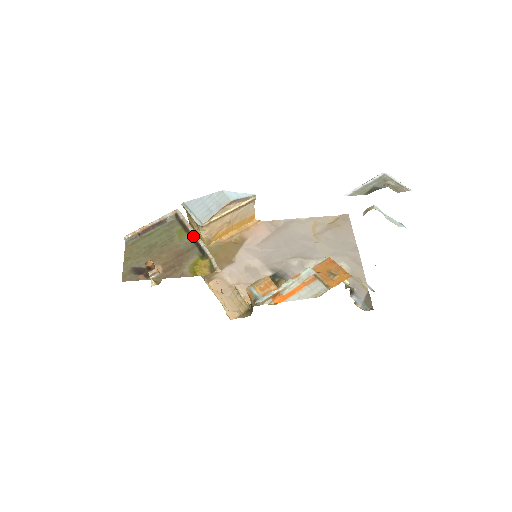
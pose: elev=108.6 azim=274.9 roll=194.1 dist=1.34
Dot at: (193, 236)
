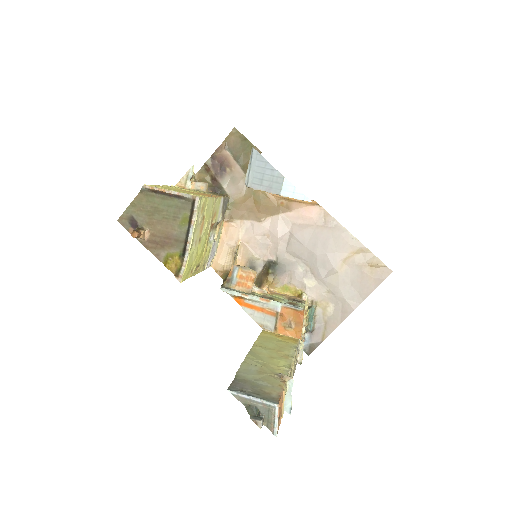
Dot at: (188, 234)
